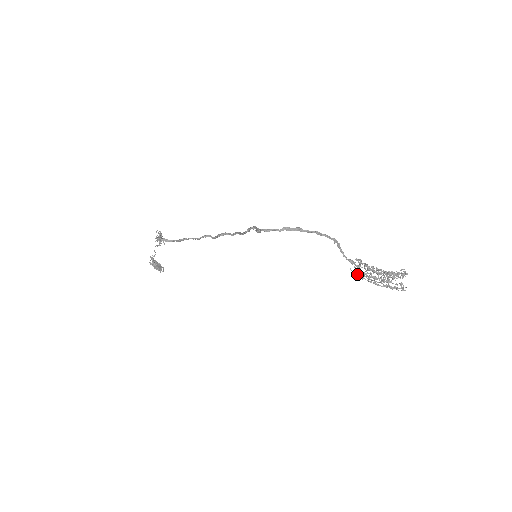
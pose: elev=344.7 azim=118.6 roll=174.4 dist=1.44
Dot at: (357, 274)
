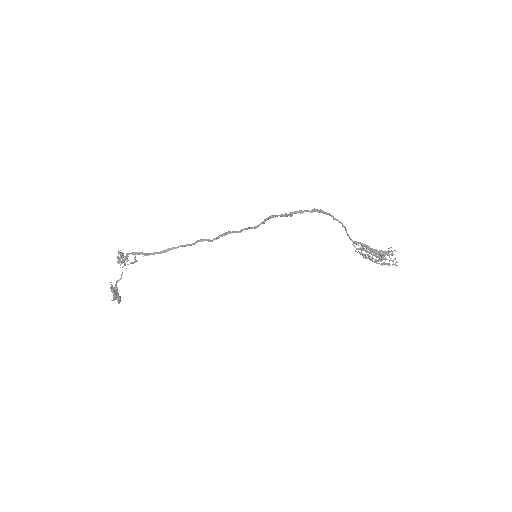
Dot at: (362, 255)
